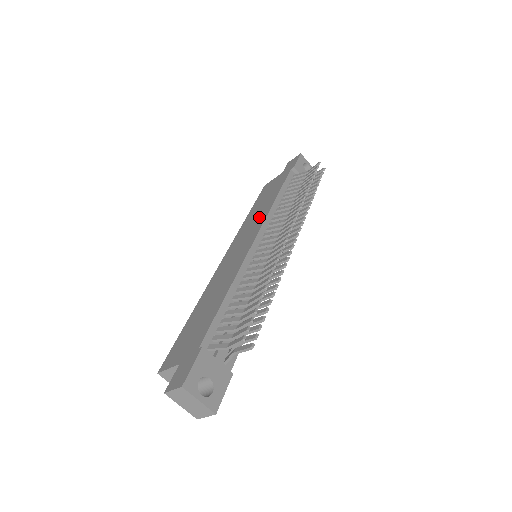
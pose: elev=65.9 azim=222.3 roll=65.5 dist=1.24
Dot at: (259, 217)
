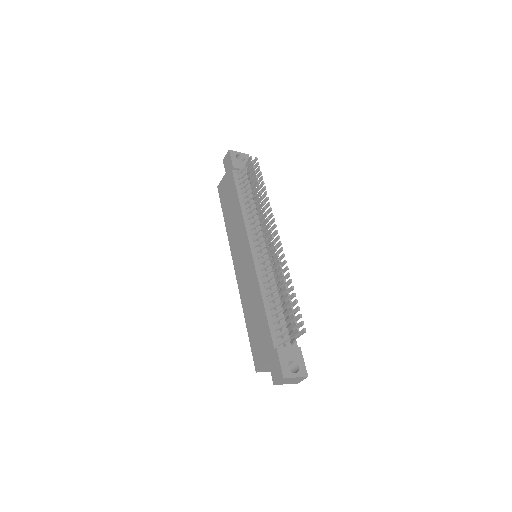
Dot at: (238, 226)
